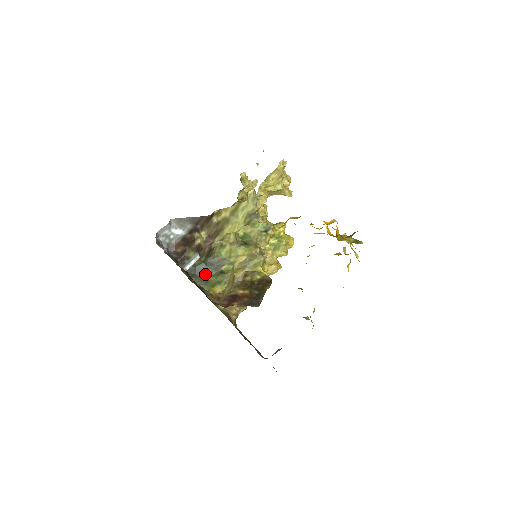
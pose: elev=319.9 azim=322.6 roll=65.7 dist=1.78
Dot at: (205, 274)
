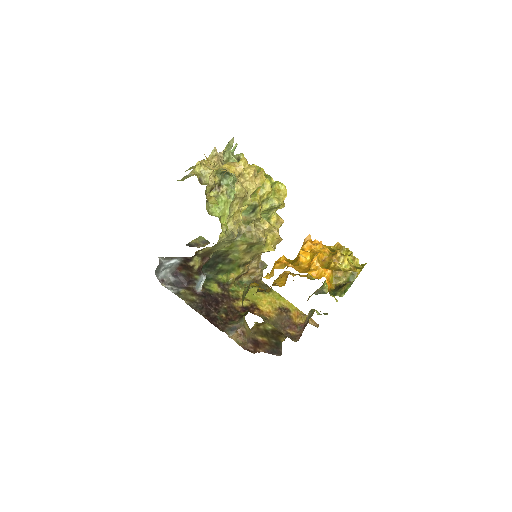
Dot at: (216, 266)
